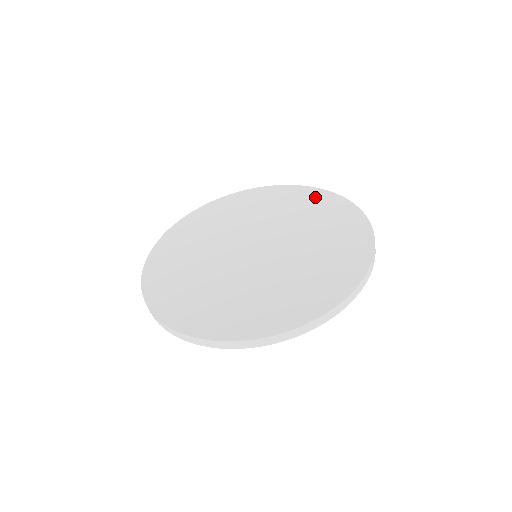
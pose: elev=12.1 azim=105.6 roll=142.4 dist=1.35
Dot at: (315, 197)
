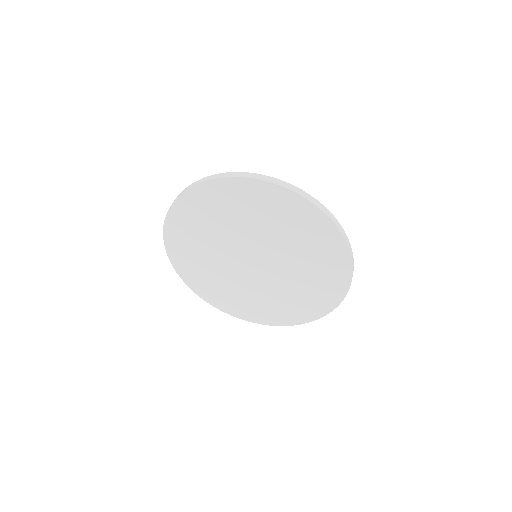
Dot at: (299, 211)
